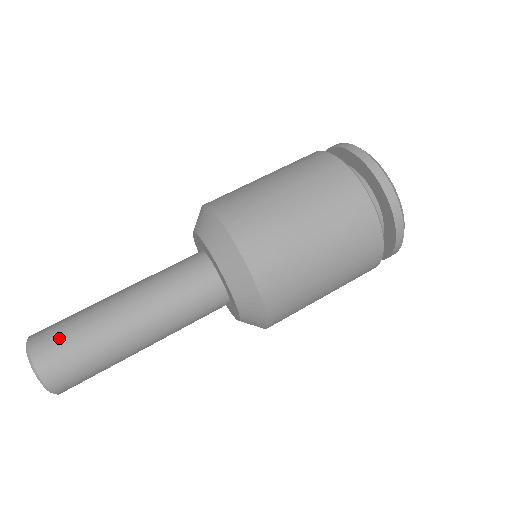
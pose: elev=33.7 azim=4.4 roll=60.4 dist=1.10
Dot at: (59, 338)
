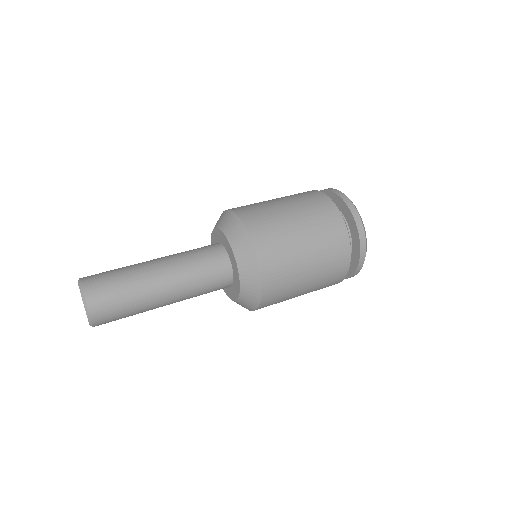
Dot at: (114, 307)
